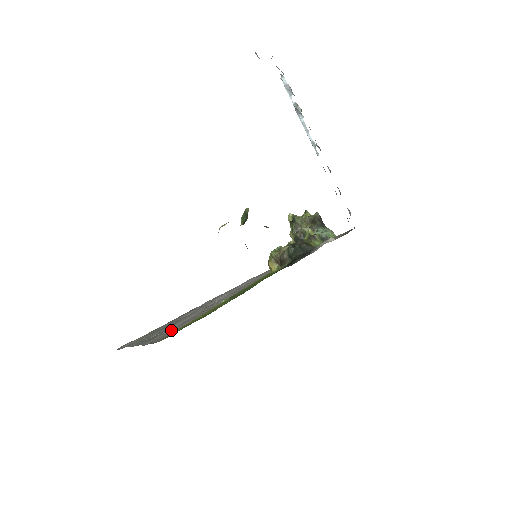
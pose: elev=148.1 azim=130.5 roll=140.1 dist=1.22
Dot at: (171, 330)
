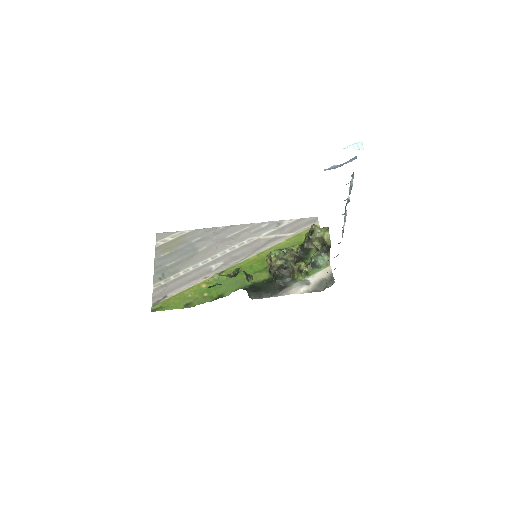
Dot at: (171, 284)
